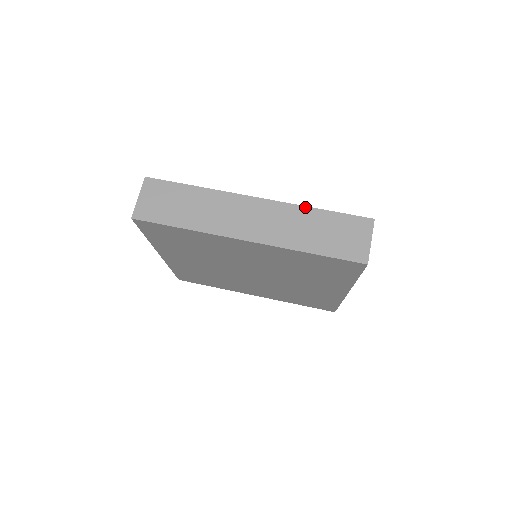
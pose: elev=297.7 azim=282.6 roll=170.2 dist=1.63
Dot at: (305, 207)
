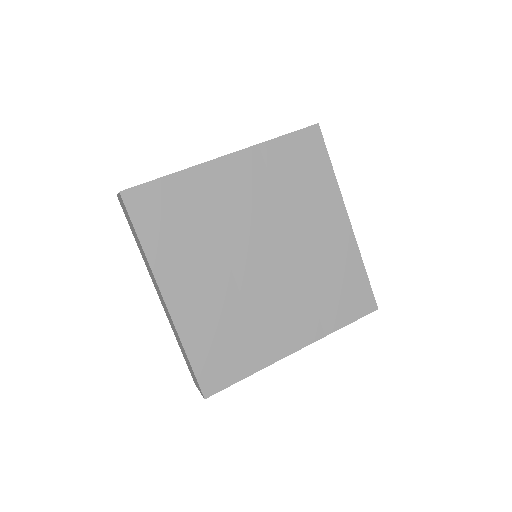
Dot at: (181, 342)
